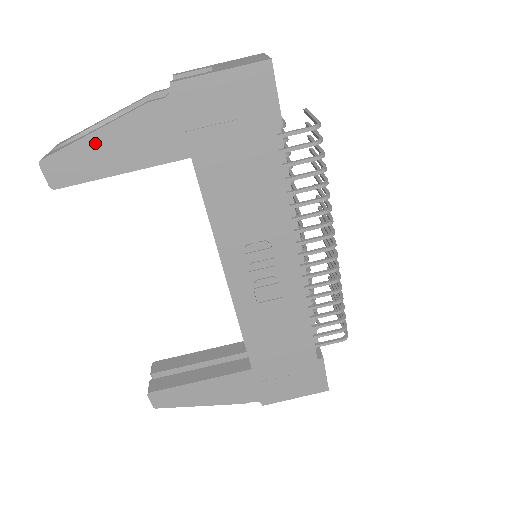
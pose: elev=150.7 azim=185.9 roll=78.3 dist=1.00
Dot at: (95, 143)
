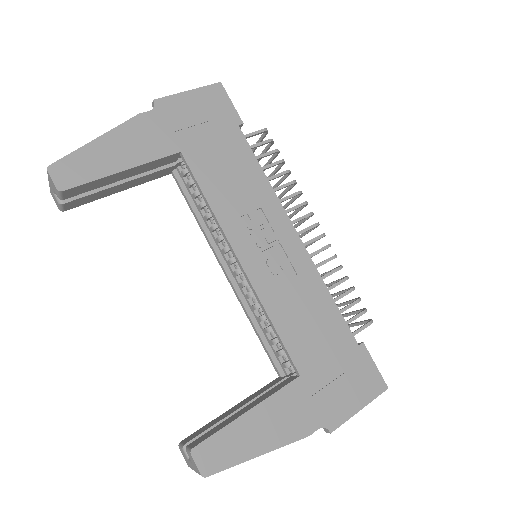
Dot at: (98, 147)
